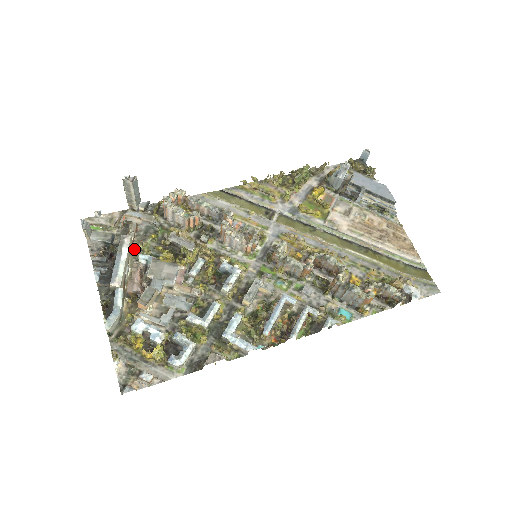
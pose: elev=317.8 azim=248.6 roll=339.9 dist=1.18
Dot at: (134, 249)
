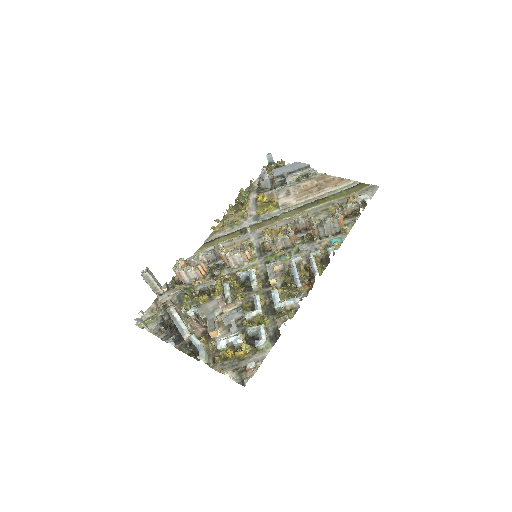
Dot at: (181, 313)
